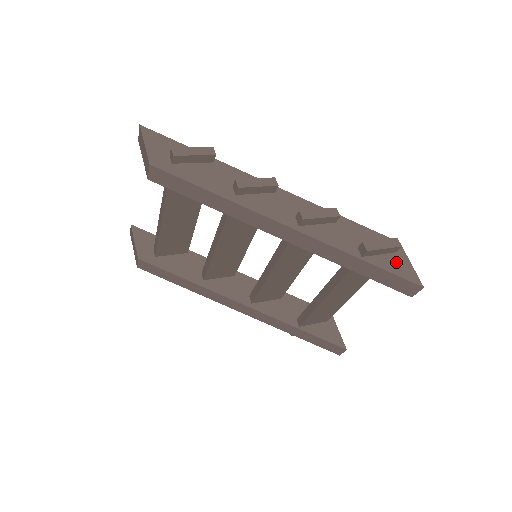
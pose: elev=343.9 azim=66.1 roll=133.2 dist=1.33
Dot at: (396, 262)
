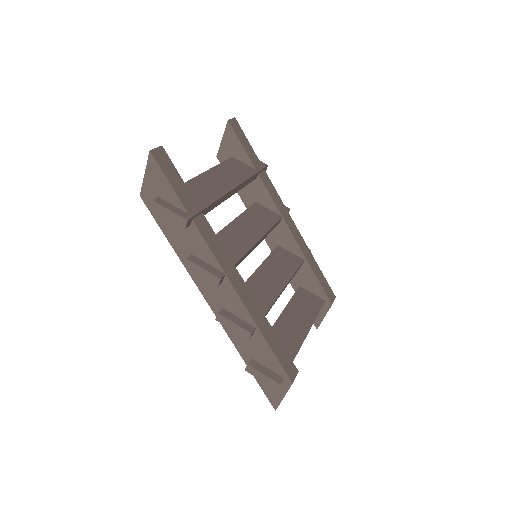
Dot at: occluded
